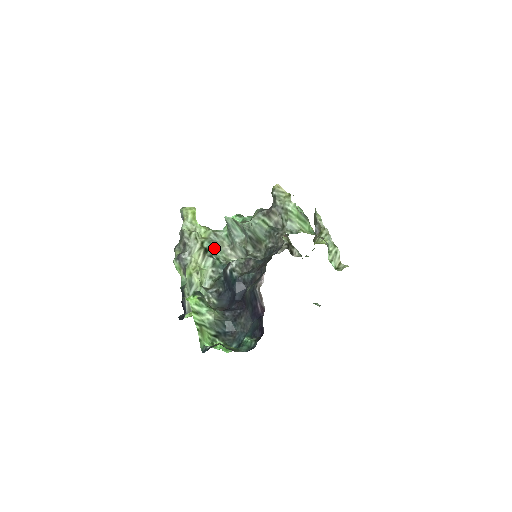
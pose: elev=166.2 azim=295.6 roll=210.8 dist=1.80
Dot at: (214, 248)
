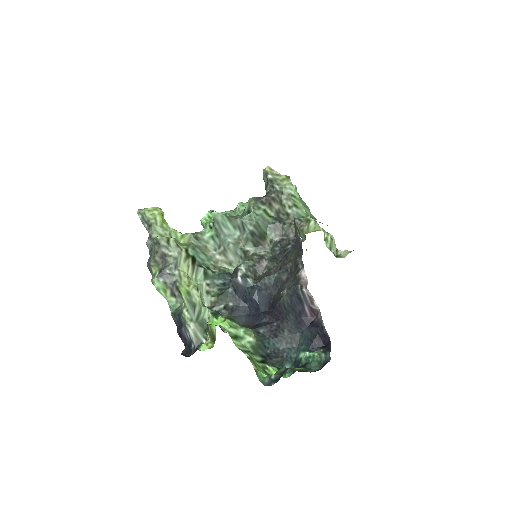
Dot at: (200, 255)
